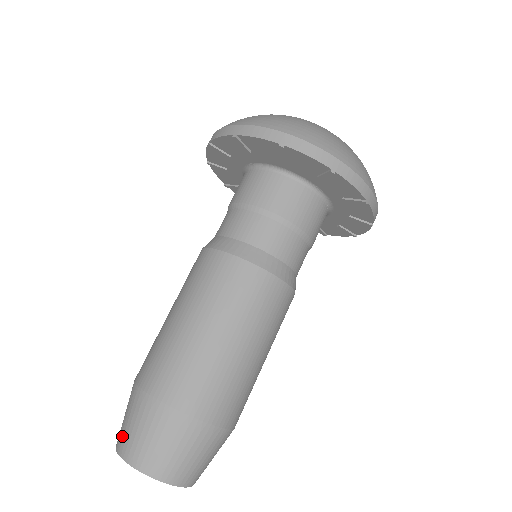
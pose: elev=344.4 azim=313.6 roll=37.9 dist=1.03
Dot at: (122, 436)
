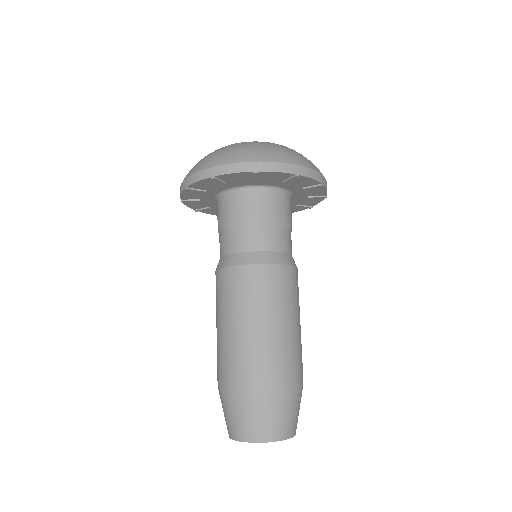
Dot at: (252, 430)
